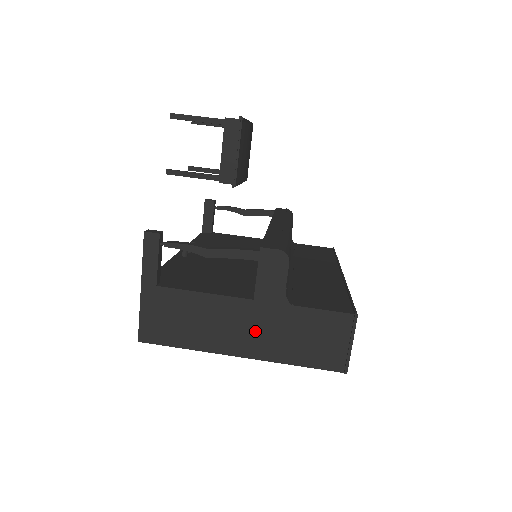
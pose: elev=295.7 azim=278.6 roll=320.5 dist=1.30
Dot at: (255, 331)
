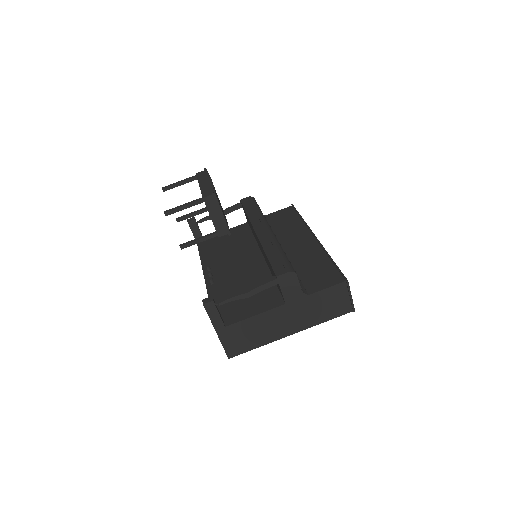
Dot at: (294, 318)
